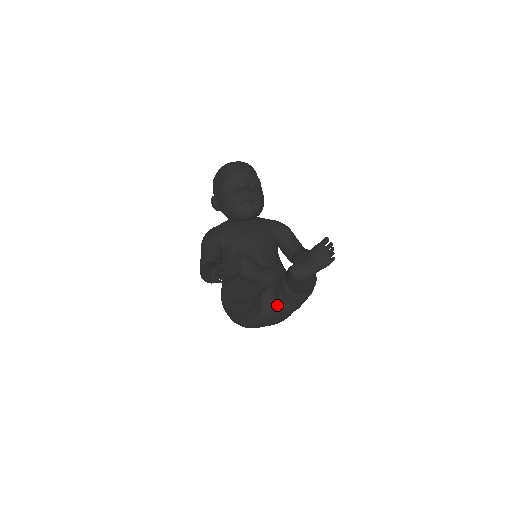
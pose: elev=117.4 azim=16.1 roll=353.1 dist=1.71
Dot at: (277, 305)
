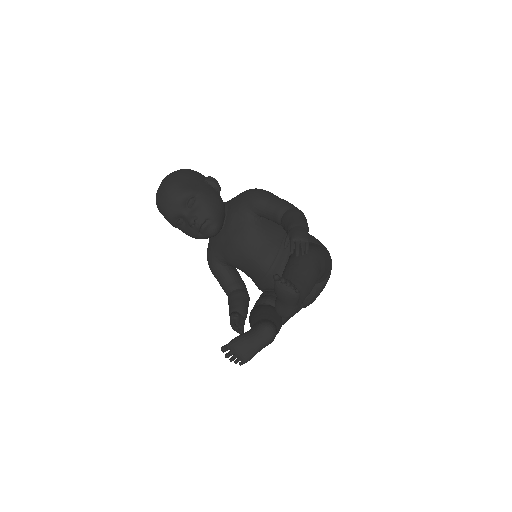
Dot at: occluded
